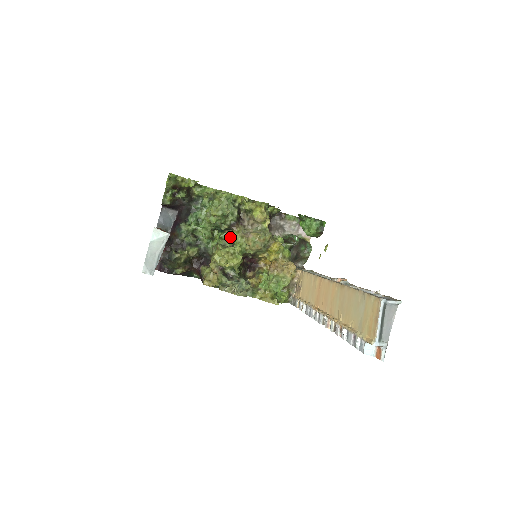
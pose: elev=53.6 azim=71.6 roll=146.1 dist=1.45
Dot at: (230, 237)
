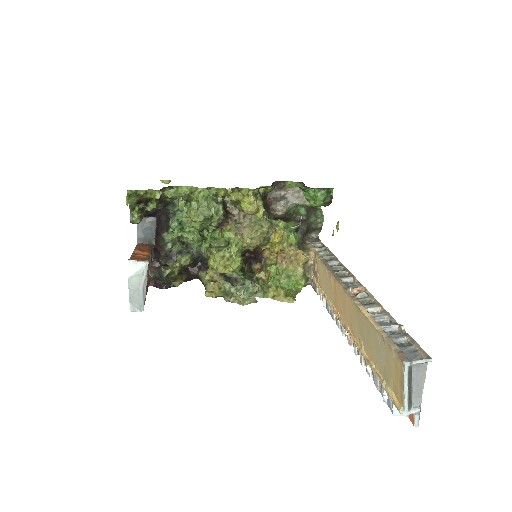
Dot at: (222, 236)
